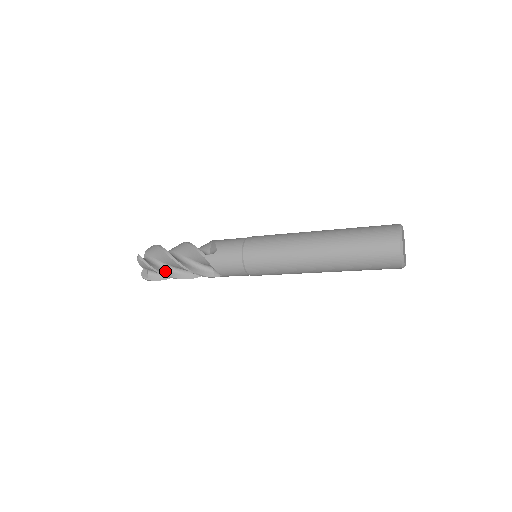
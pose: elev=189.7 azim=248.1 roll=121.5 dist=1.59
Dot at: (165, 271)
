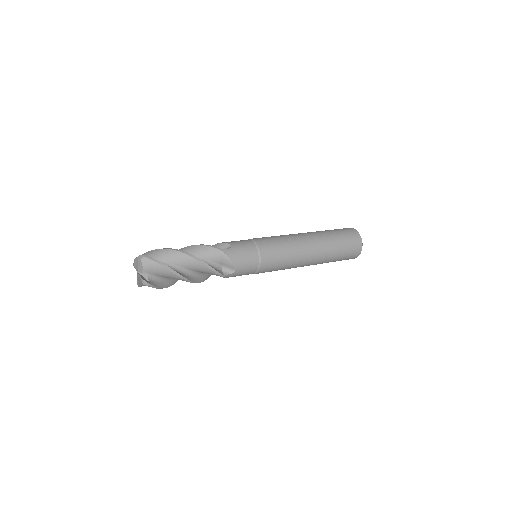
Dot at: (171, 282)
